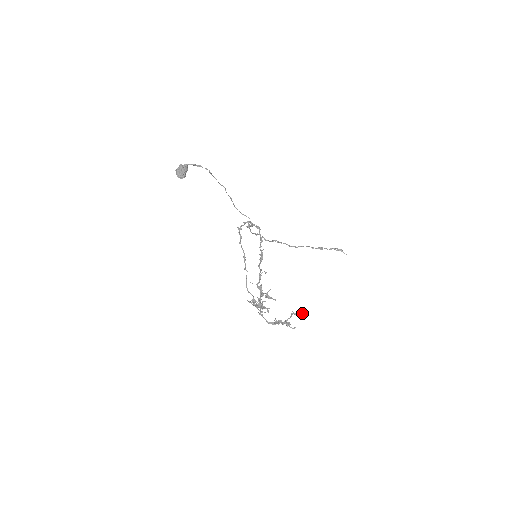
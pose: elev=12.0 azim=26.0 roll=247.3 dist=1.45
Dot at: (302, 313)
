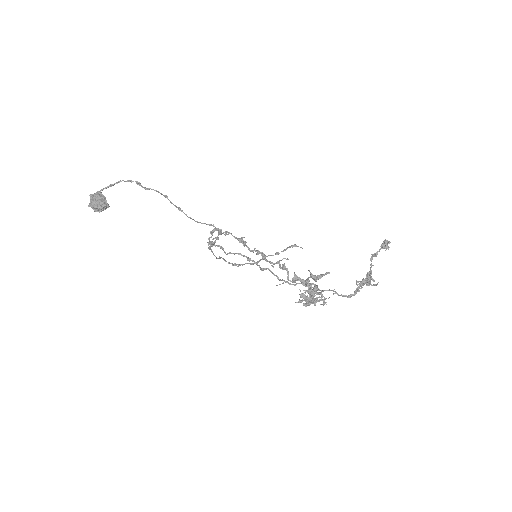
Dot at: (387, 242)
